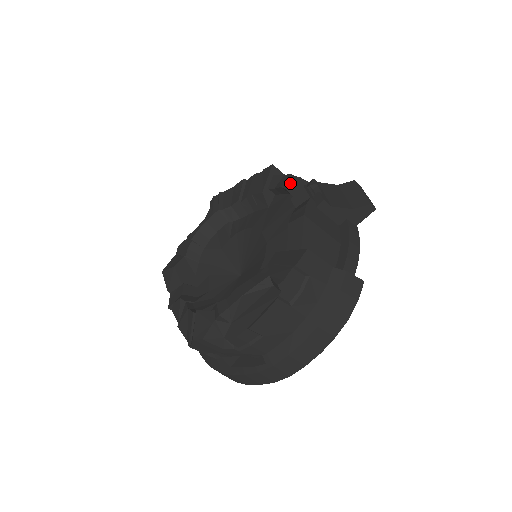
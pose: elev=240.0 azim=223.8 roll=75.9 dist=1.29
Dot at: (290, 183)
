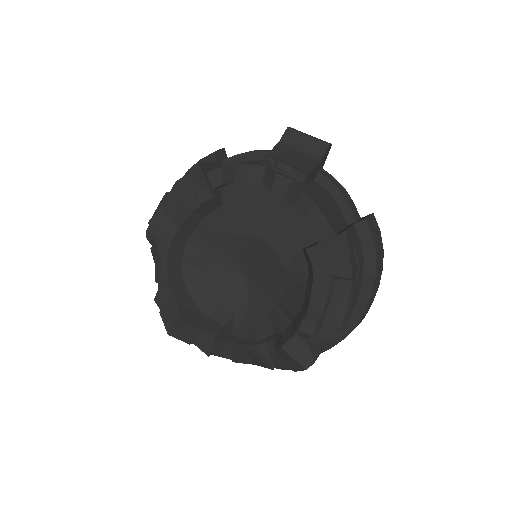
Dot at: (245, 174)
